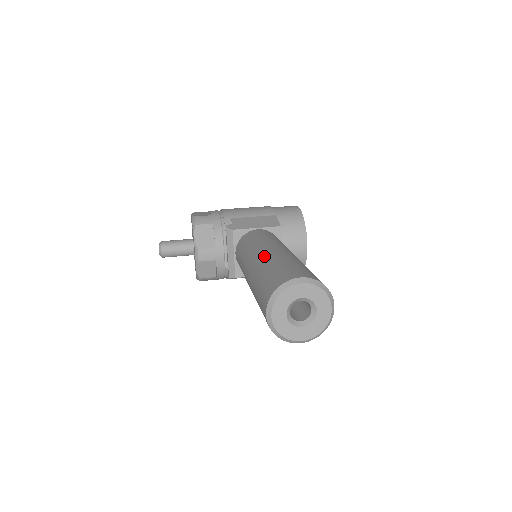
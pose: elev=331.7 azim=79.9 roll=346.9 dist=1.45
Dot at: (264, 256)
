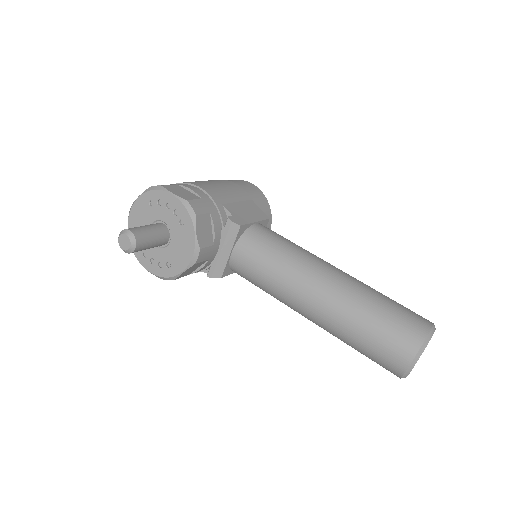
Dot at: (345, 284)
